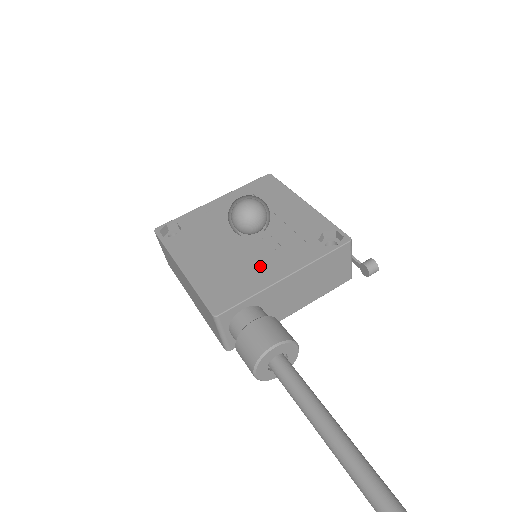
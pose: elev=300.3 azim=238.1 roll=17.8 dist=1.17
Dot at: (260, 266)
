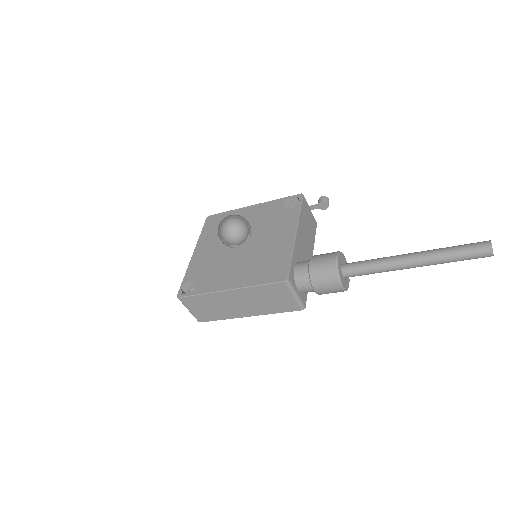
Dot at: (274, 244)
